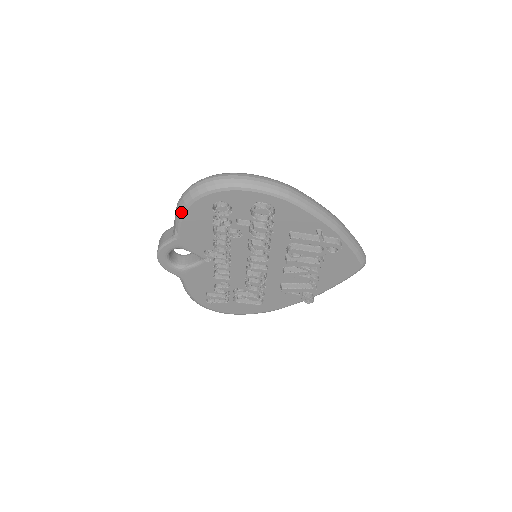
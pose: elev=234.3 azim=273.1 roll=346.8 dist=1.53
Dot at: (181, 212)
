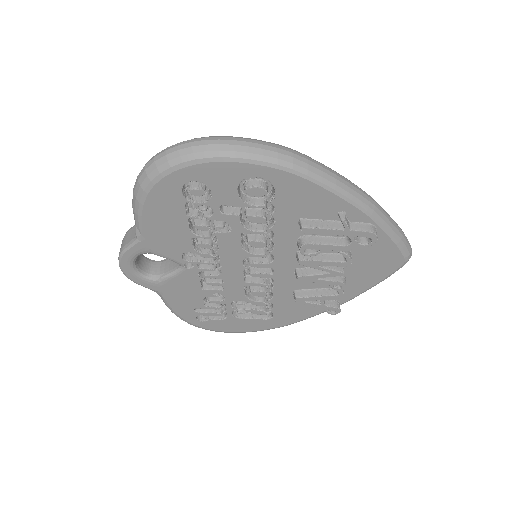
Dot at: (138, 202)
